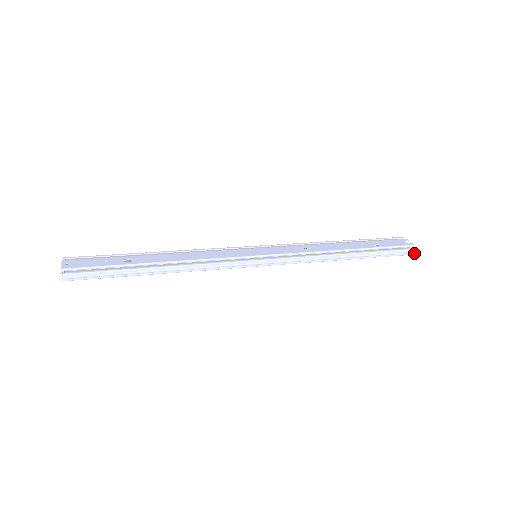
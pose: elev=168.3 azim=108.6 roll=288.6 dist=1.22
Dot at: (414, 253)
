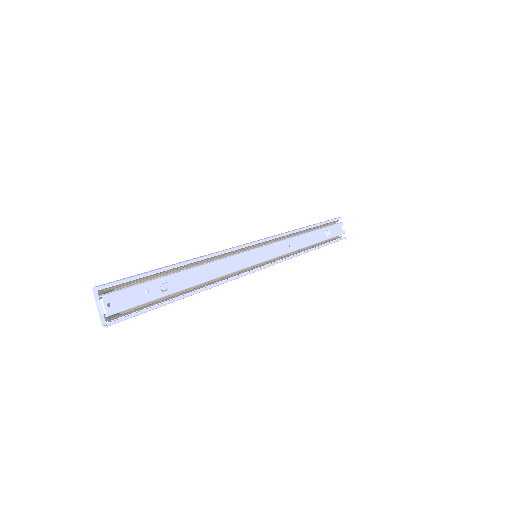
Dot at: occluded
